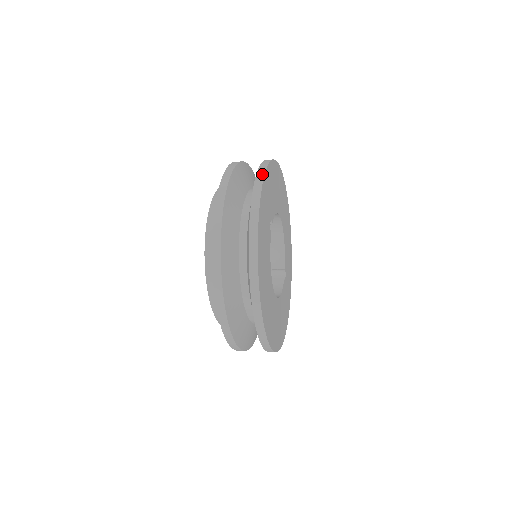
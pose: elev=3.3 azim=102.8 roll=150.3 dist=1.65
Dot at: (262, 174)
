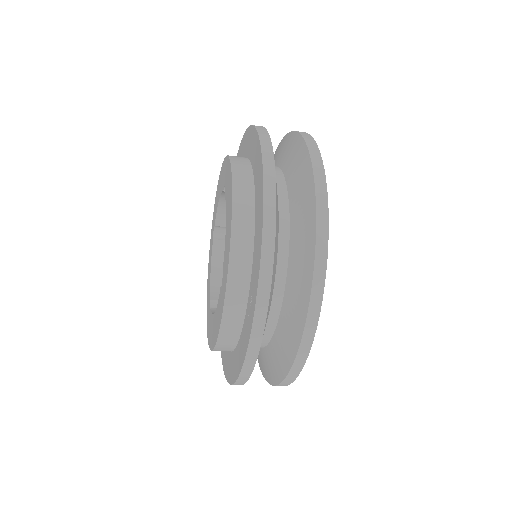
Dot at: occluded
